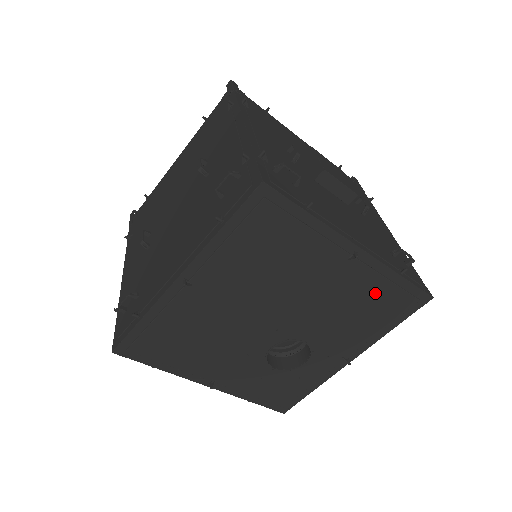
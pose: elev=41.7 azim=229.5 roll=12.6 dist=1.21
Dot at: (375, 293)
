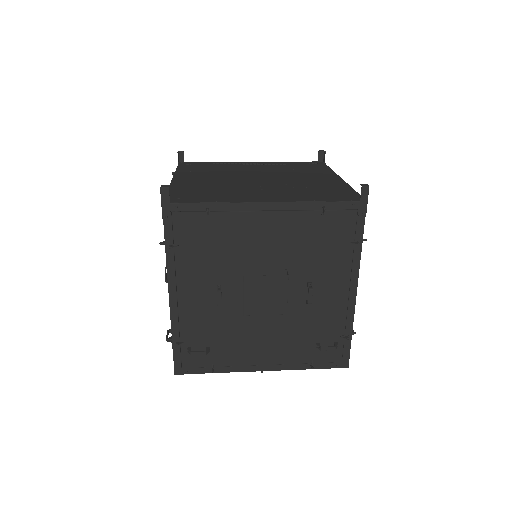
Dot at: occluded
